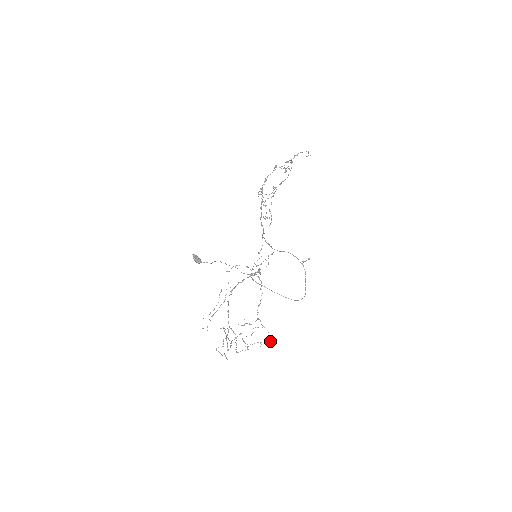
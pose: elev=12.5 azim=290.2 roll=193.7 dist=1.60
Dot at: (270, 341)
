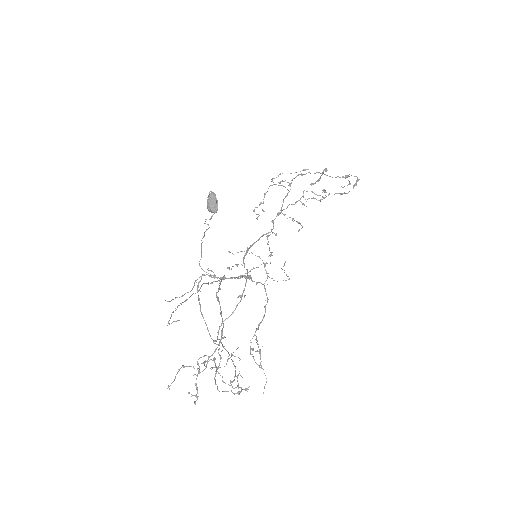
Dot at: occluded
